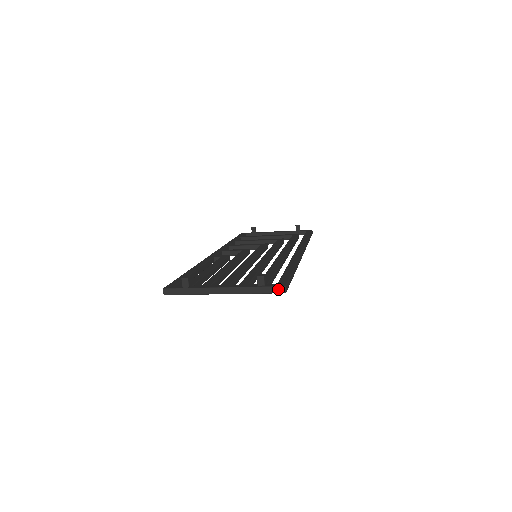
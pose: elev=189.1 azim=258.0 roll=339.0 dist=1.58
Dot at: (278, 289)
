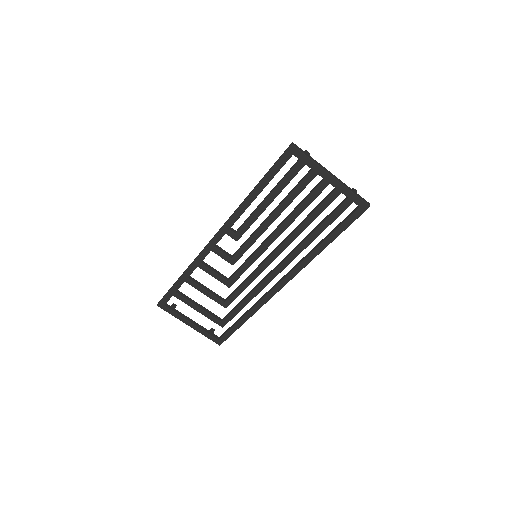
Dot at: (366, 201)
